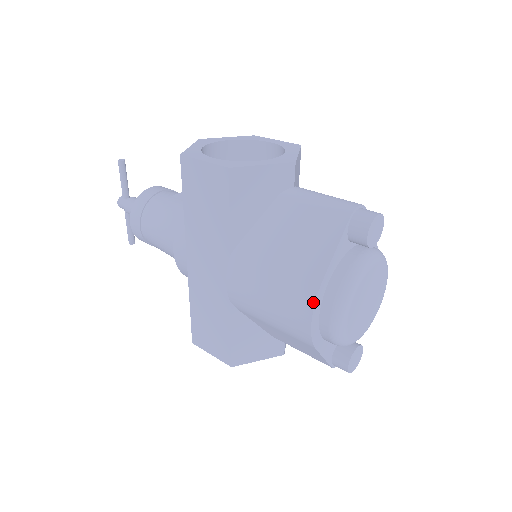
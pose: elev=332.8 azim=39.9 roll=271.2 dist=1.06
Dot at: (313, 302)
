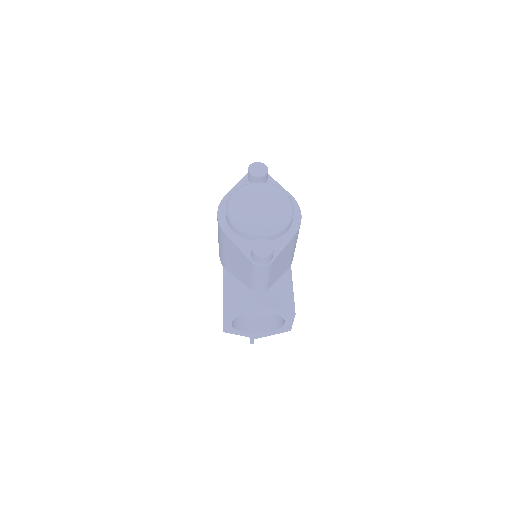
Dot at: (219, 205)
